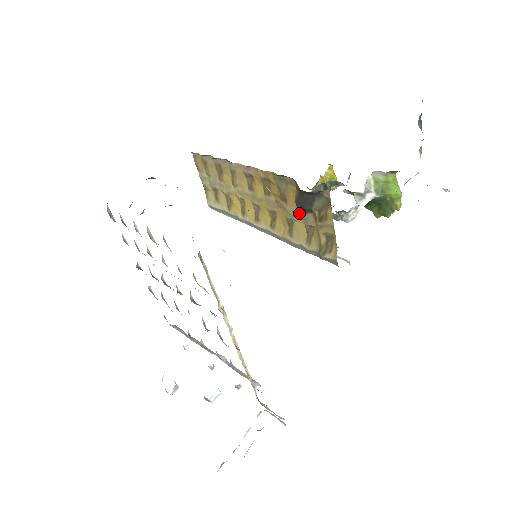
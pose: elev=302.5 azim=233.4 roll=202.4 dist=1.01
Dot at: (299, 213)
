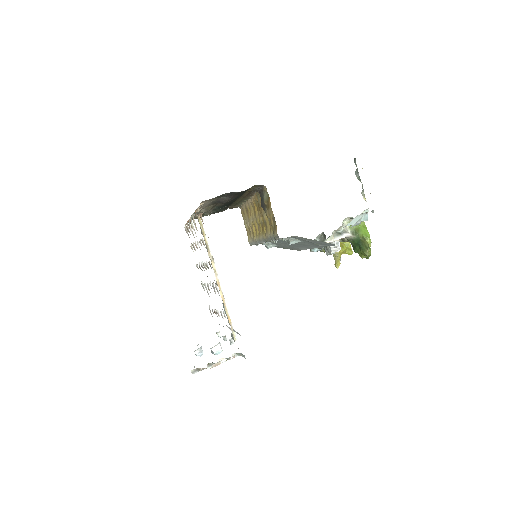
Dot at: (265, 212)
